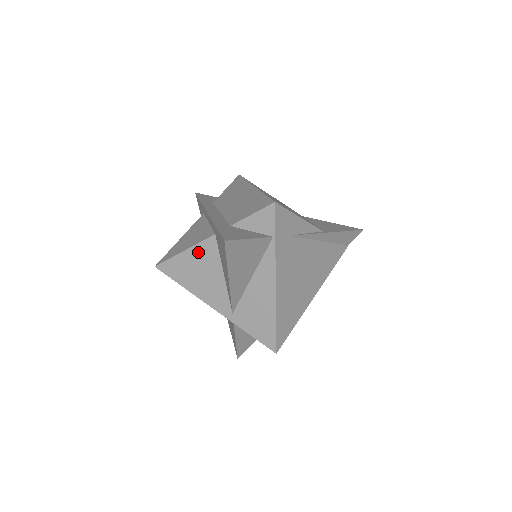
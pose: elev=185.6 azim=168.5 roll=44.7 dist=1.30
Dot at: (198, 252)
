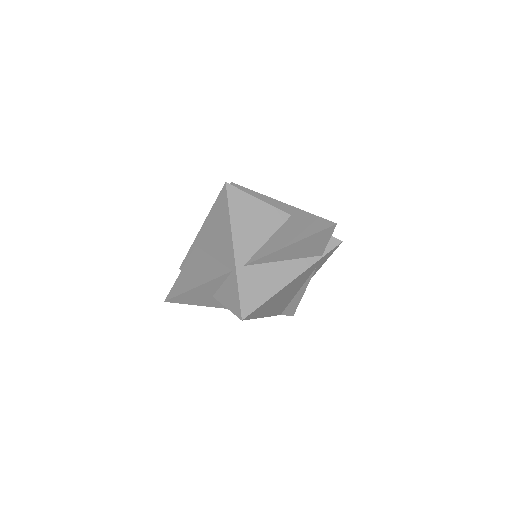
Dot at: (268, 210)
